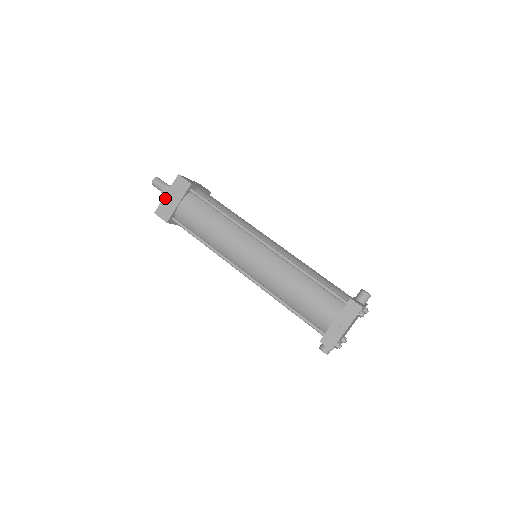
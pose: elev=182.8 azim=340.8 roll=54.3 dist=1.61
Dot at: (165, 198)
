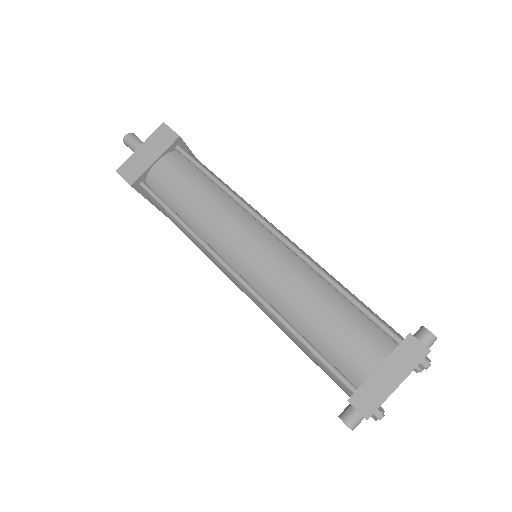
Dot at: (137, 152)
